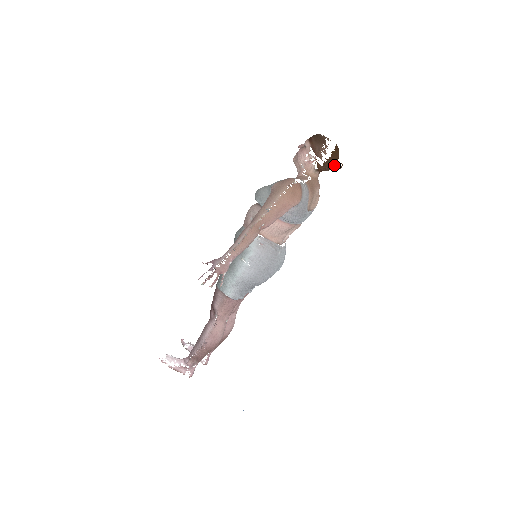
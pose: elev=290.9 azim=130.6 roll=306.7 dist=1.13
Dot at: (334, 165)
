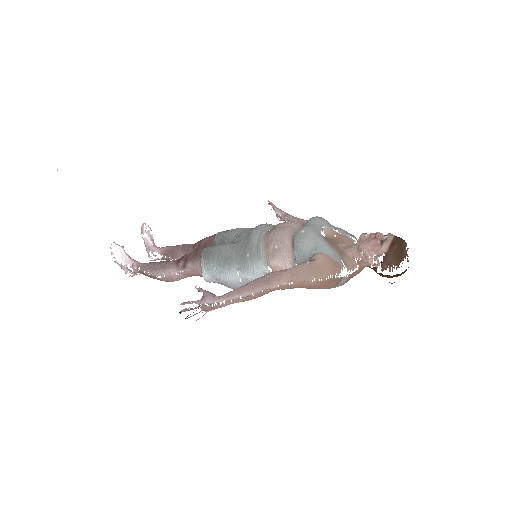
Dot at: (388, 277)
